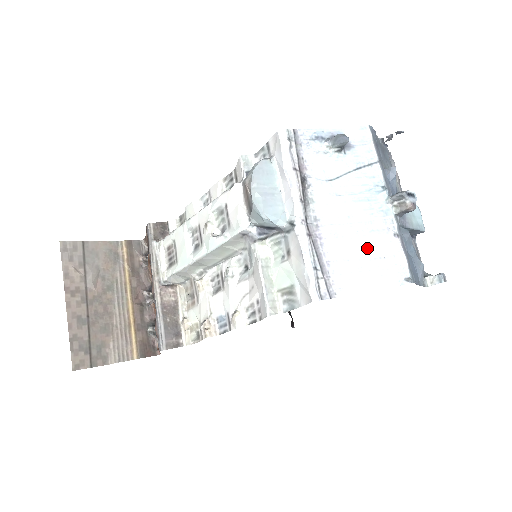
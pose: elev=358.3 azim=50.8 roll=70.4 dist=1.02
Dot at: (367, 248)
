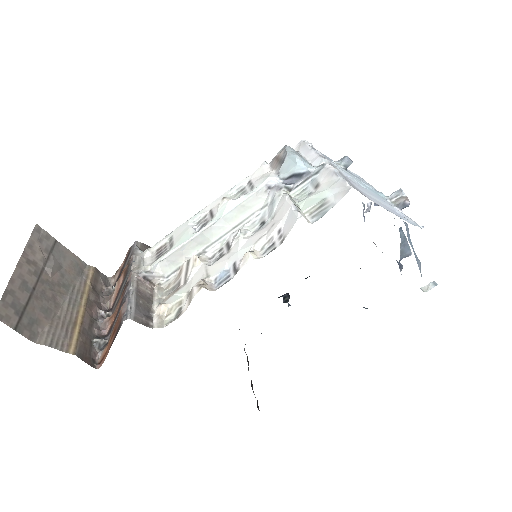
Dot at: (382, 202)
